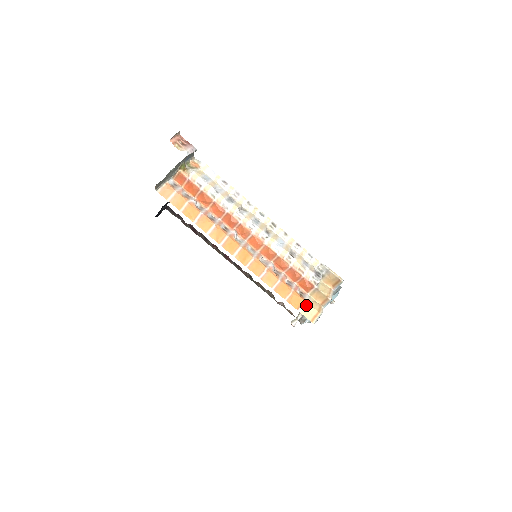
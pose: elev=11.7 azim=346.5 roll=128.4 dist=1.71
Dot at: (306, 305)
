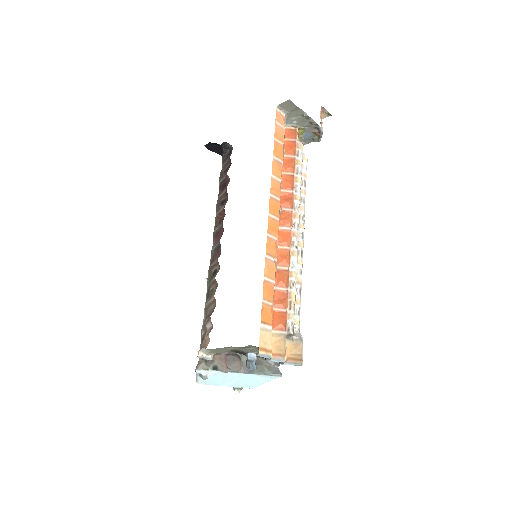
Dot at: (269, 331)
